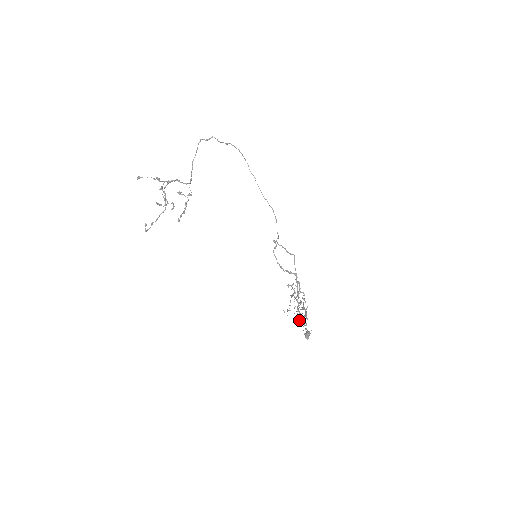
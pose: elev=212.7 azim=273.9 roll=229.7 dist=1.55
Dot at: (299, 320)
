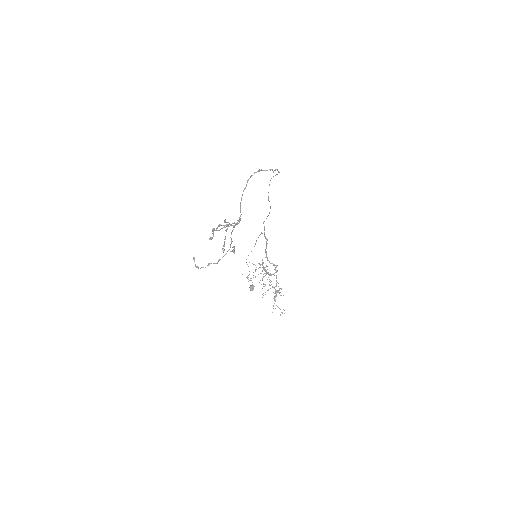
Dot at: (265, 292)
